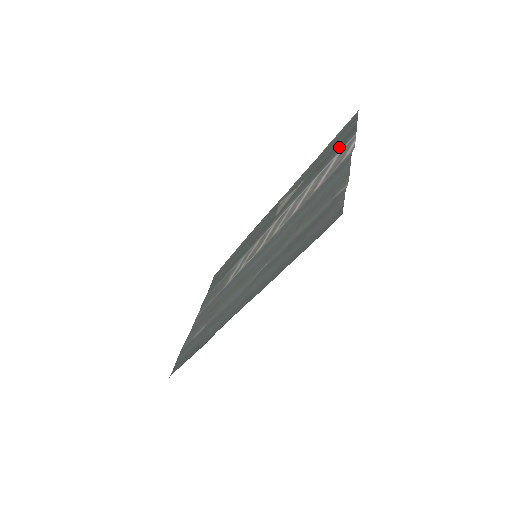
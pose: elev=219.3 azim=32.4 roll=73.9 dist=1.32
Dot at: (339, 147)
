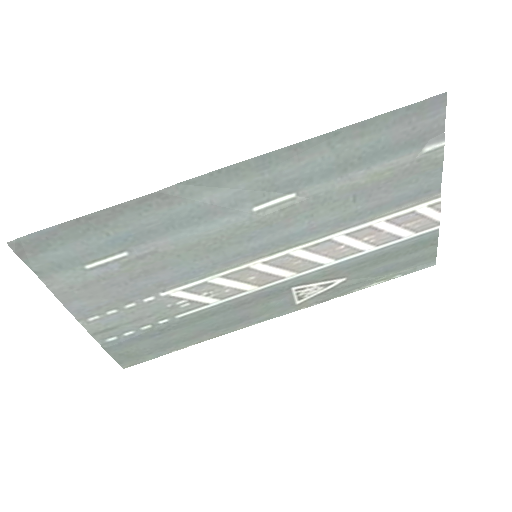
Dot at: (411, 244)
